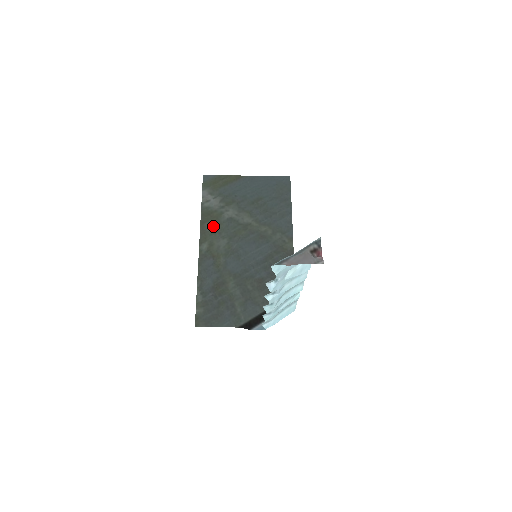
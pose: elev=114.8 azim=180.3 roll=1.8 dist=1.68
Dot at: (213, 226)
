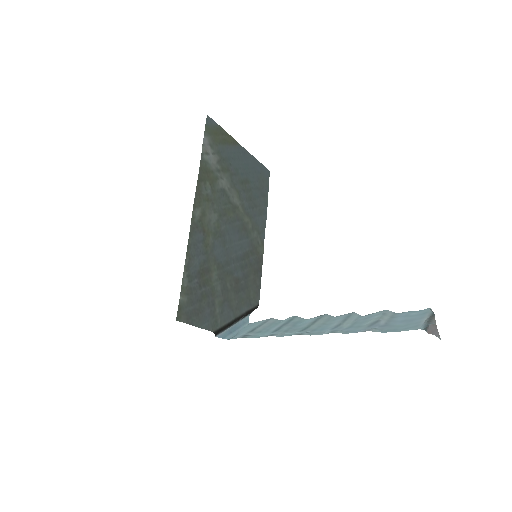
Dot at: (208, 190)
